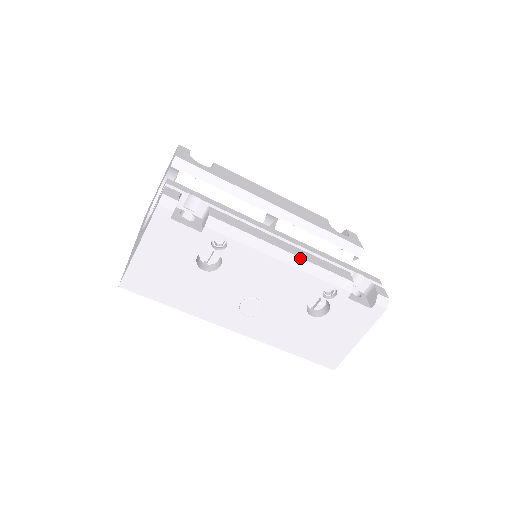
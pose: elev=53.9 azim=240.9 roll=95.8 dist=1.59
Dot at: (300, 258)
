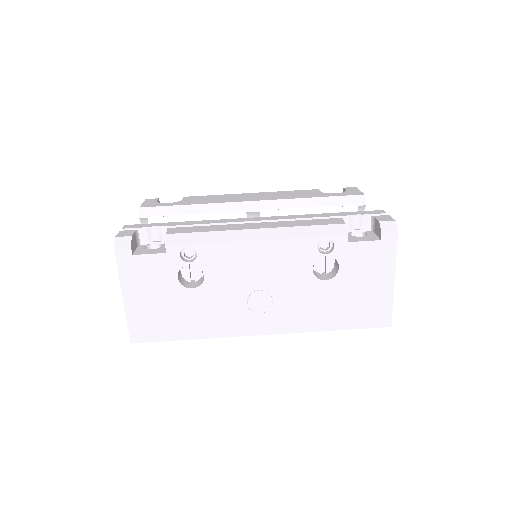
Dot at: (275, 228)
